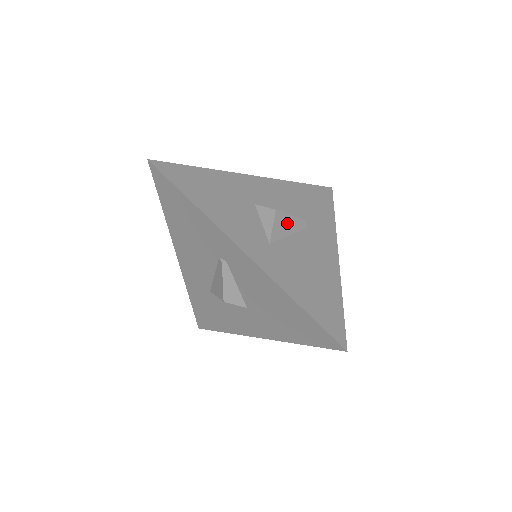
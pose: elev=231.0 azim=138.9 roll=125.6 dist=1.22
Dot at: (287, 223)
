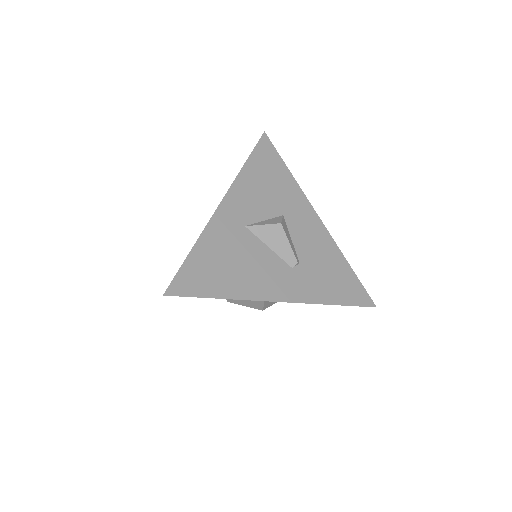
Dot at: (279, 241)
